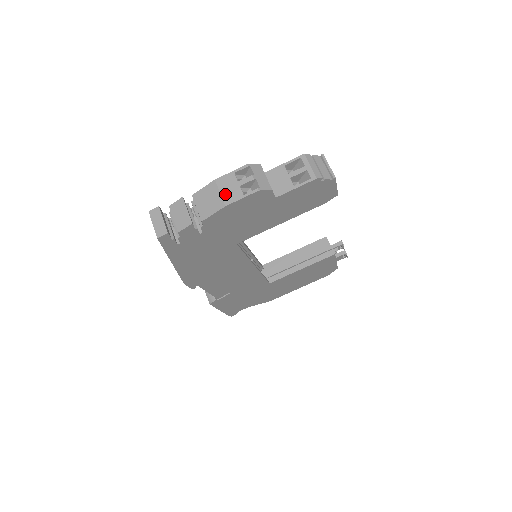
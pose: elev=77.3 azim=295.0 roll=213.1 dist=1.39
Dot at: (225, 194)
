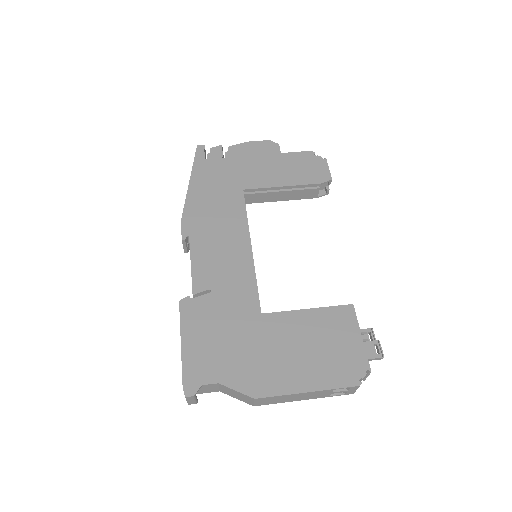
Dot at: occluded
